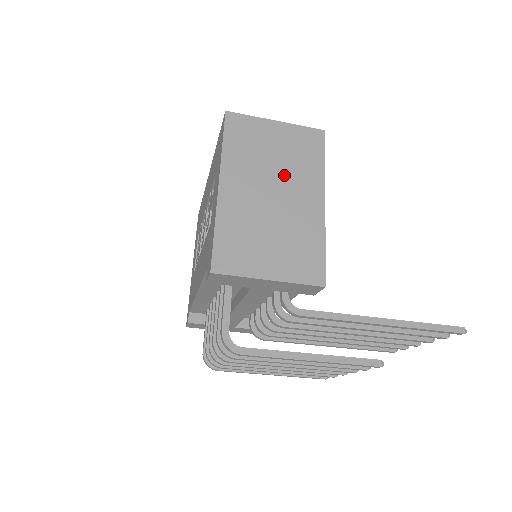
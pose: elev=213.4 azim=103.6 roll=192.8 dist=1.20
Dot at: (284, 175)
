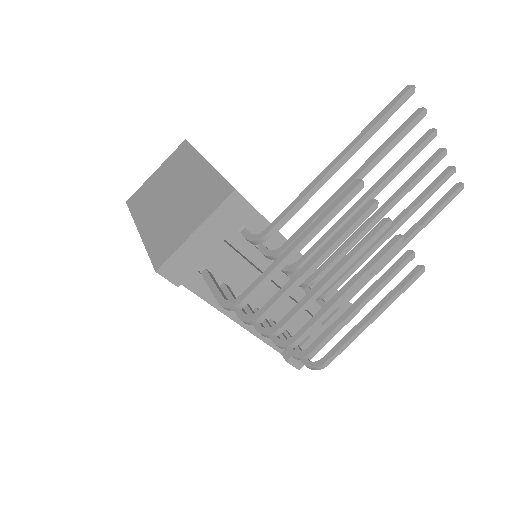
Dot at: (173, 182)
